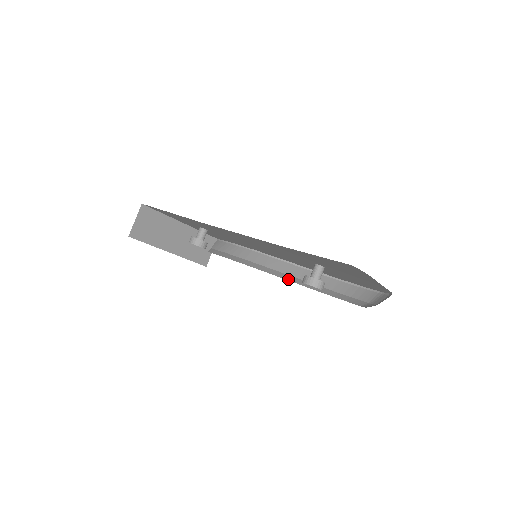
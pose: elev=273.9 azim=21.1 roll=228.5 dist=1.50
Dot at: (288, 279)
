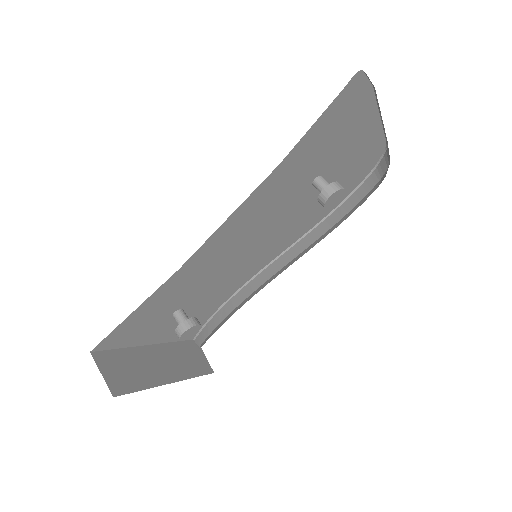
Dot at: occluded
